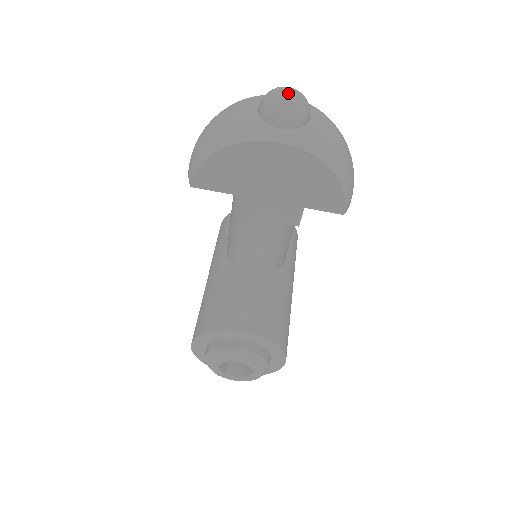
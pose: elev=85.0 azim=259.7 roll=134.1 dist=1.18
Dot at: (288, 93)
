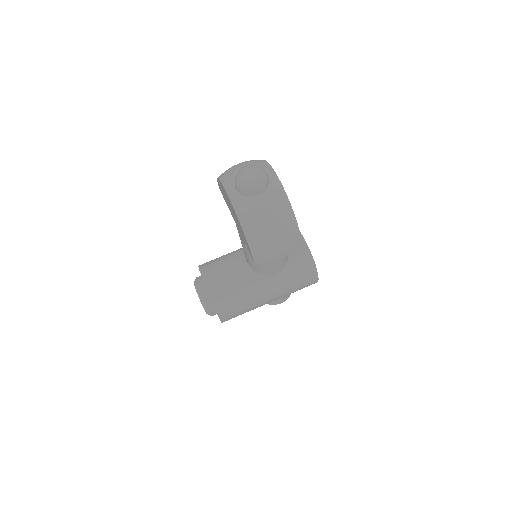
Dot at: (247, 172)
